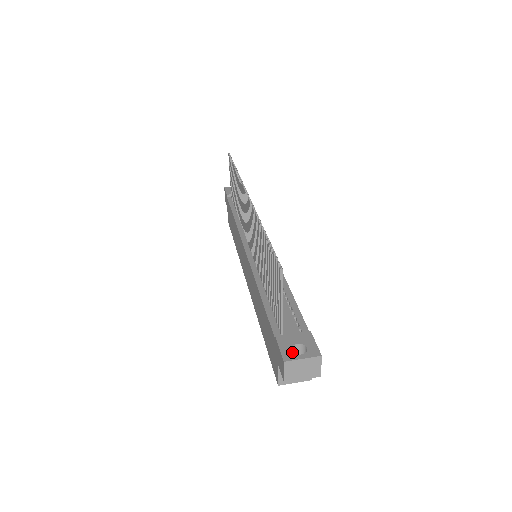
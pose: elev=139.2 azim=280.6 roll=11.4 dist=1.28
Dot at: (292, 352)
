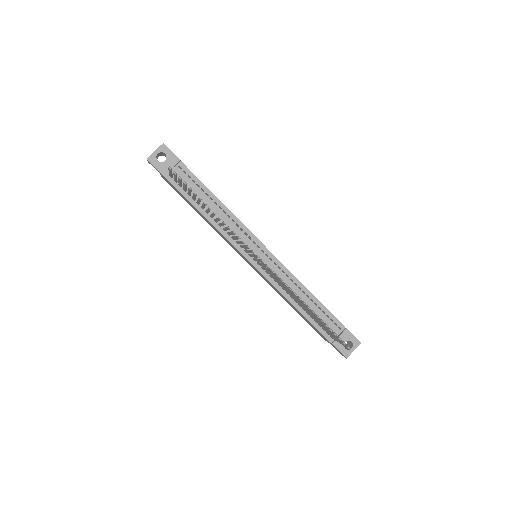
Dot at: (347, 350)
